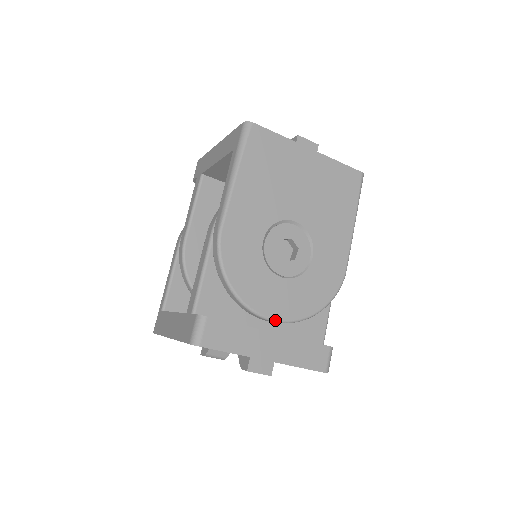
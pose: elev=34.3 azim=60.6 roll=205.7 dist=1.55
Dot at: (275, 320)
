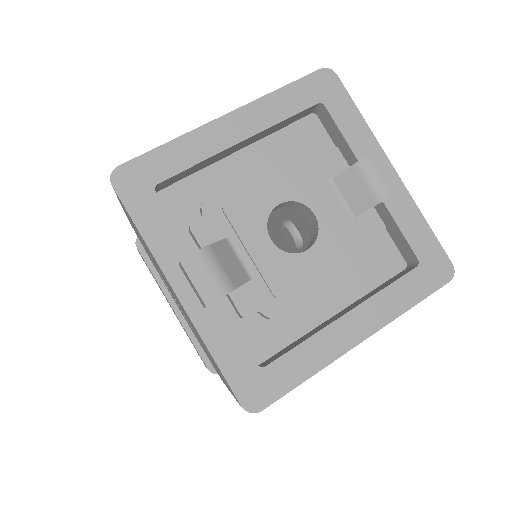
Dot at: occluded
